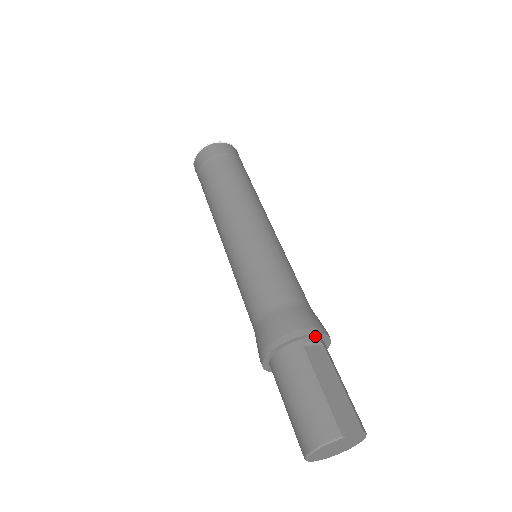
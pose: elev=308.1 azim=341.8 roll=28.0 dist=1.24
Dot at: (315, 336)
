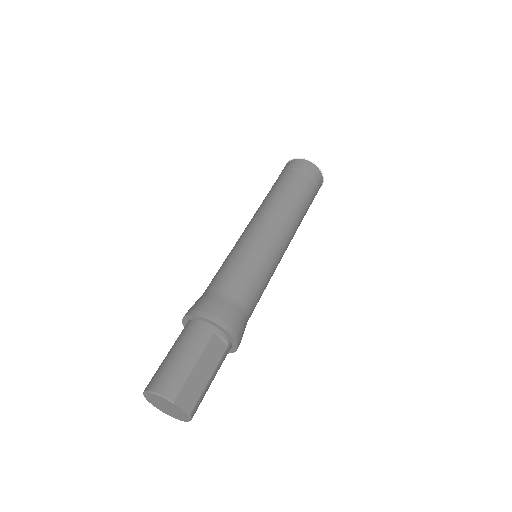
Dot at: (228, 335)
